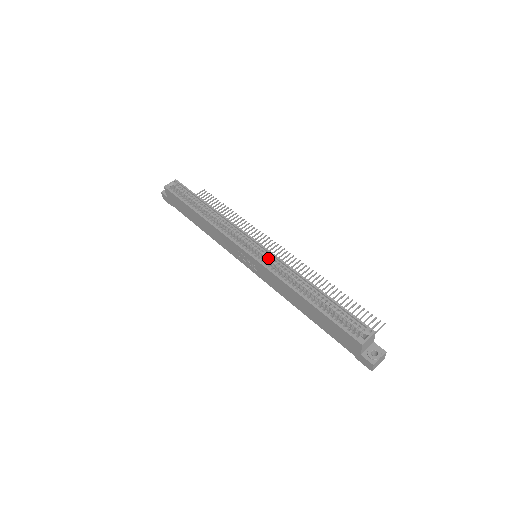
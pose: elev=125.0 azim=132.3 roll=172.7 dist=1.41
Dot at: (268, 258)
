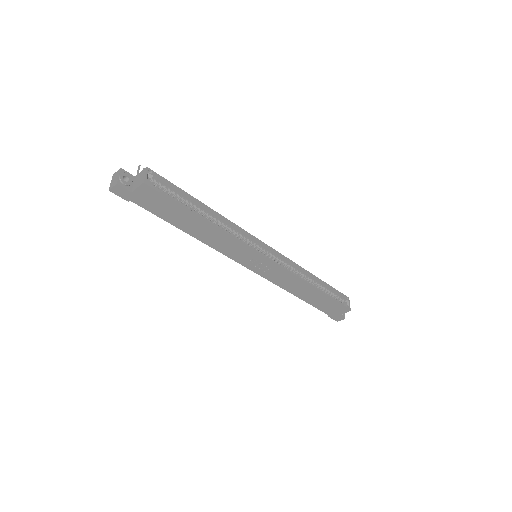
Dot at: (280, 260)
